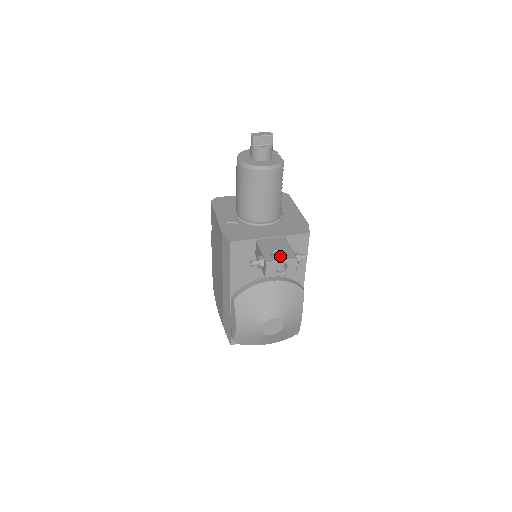
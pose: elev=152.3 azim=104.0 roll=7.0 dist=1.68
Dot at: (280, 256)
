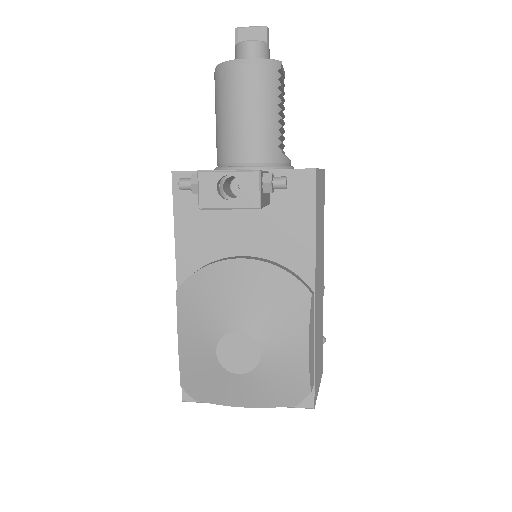
Dot at: occluded
